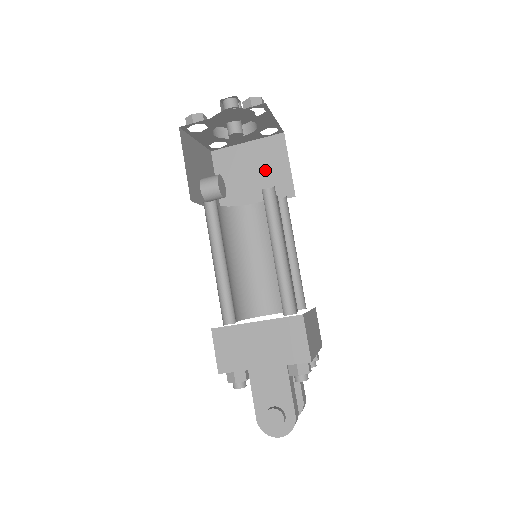
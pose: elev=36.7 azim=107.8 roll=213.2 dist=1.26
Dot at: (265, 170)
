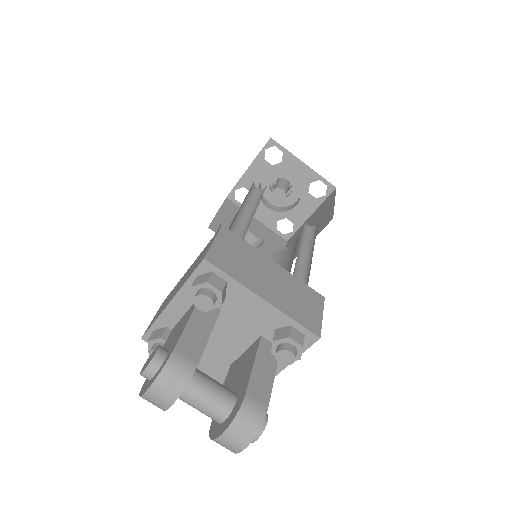
Dot at: (317, 221)
